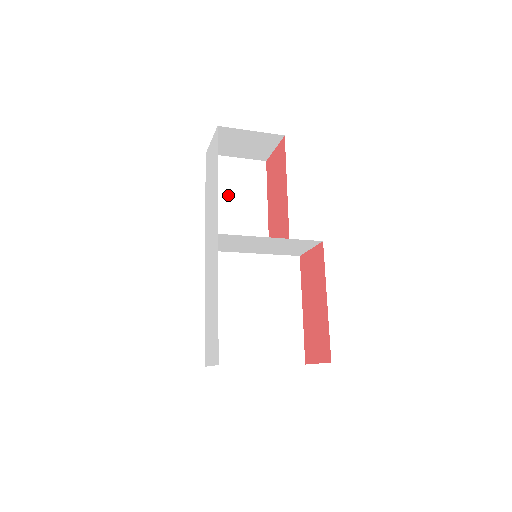
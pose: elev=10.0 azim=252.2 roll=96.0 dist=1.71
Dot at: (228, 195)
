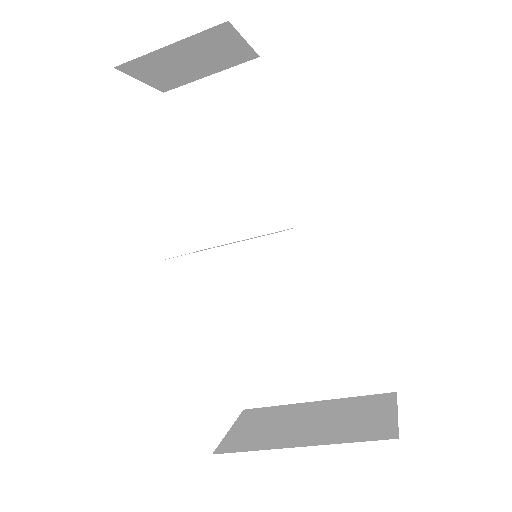
Dot at: (213, 149)
